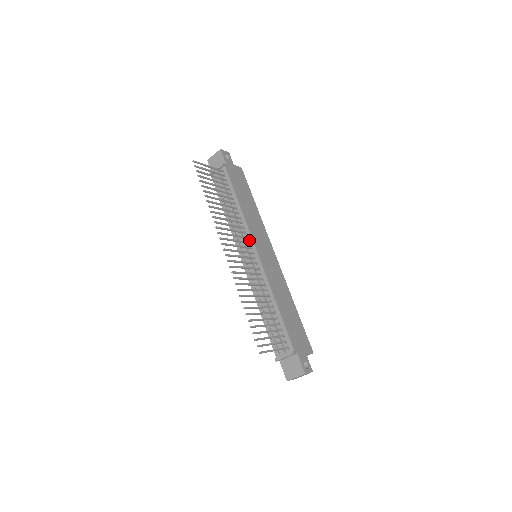
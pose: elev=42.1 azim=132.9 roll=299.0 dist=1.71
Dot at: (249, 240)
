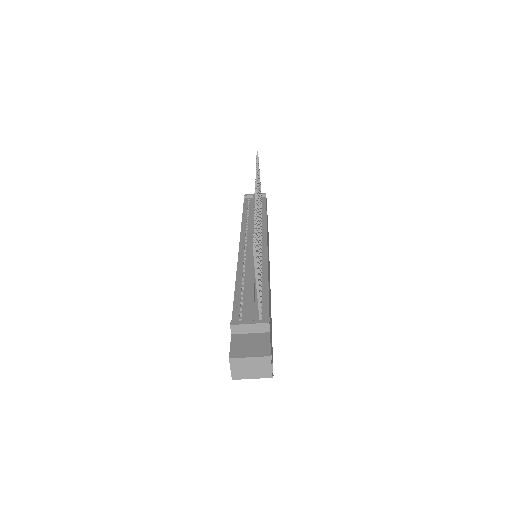
Dot at: (262, 235)
